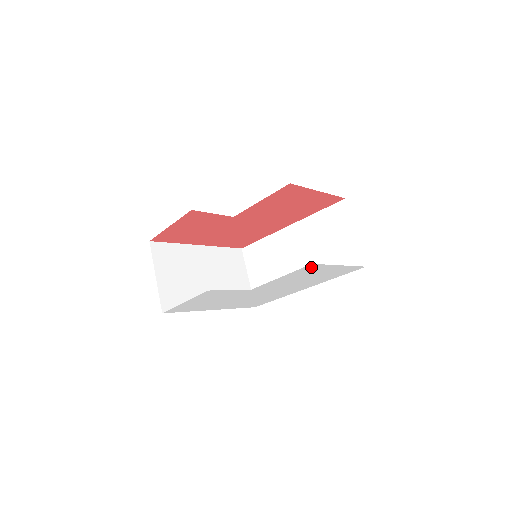
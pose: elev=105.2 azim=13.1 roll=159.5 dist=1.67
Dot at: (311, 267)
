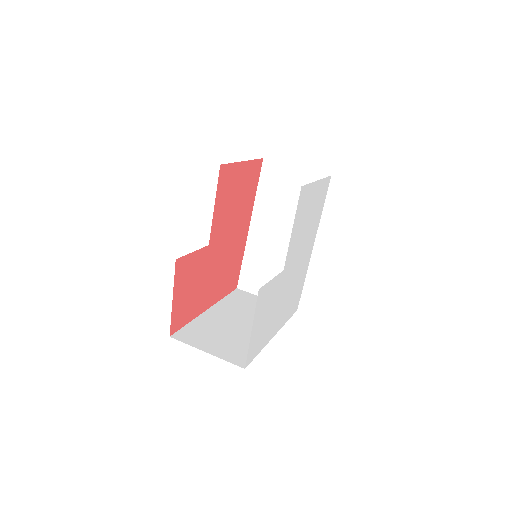
Dot at: (303, 195)
